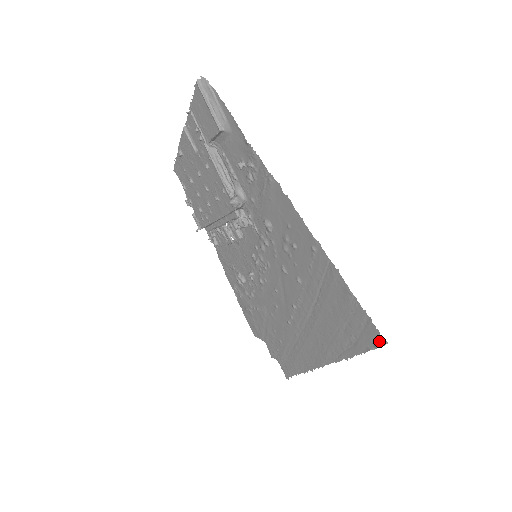
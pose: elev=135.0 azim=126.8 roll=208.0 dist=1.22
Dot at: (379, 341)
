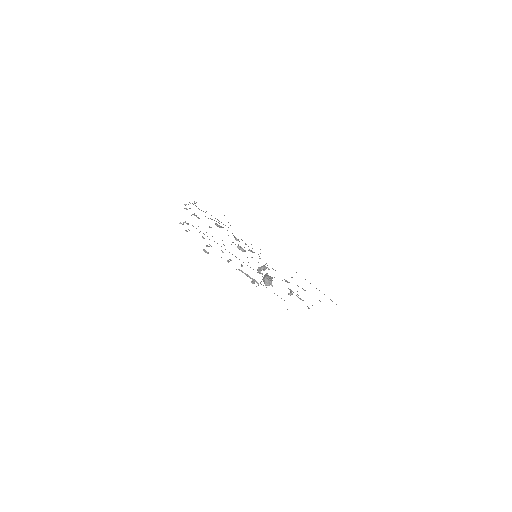
Dot at: occluded
